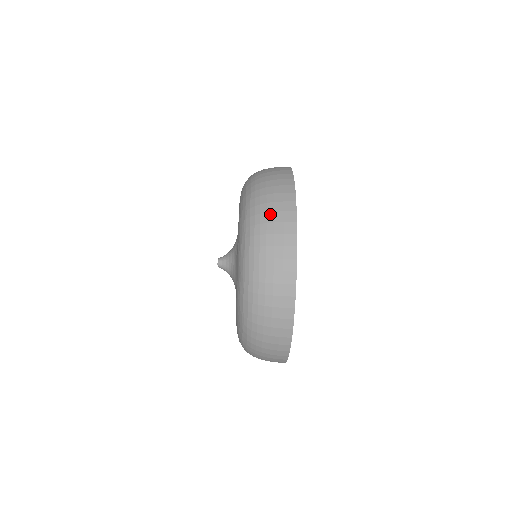
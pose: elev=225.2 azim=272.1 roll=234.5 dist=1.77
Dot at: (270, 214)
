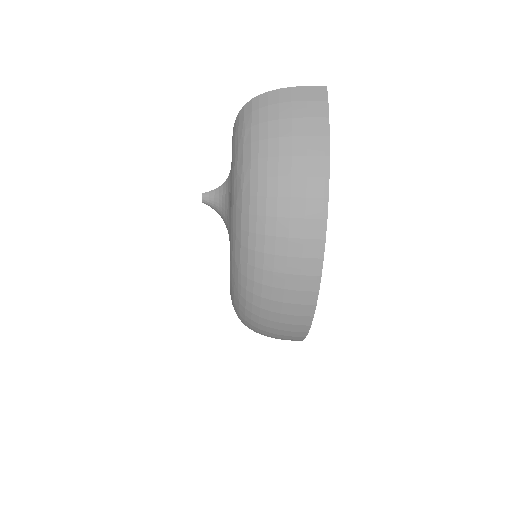
Dot at: (276, 304)
